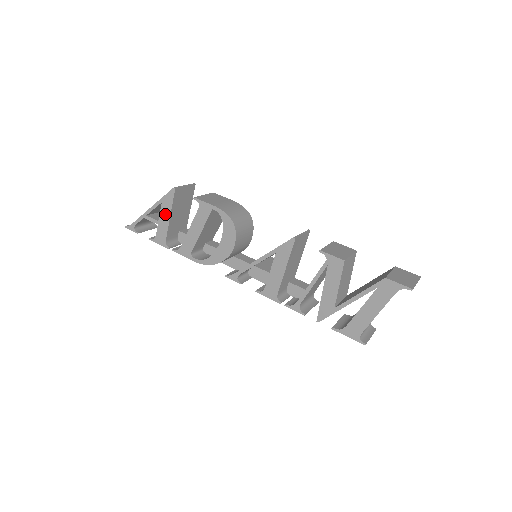
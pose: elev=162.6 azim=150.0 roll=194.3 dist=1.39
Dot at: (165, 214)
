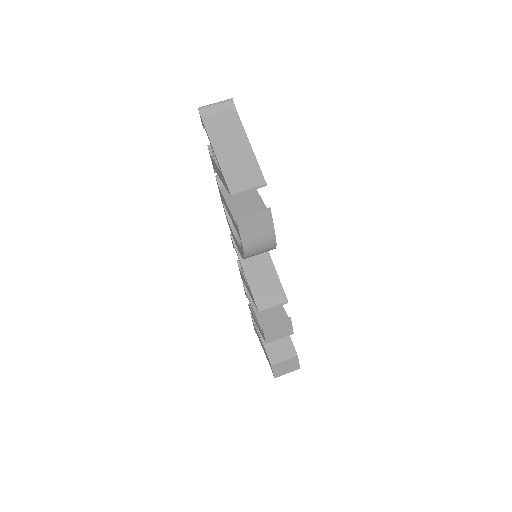
Dot at: (220, 176)
